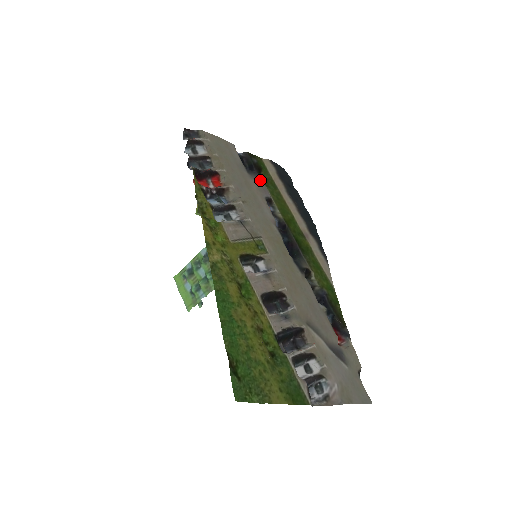
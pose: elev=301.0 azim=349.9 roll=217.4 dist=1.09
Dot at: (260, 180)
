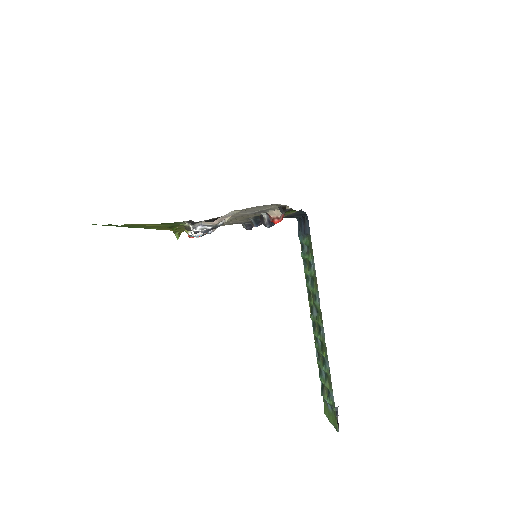
Dot at: occluded
